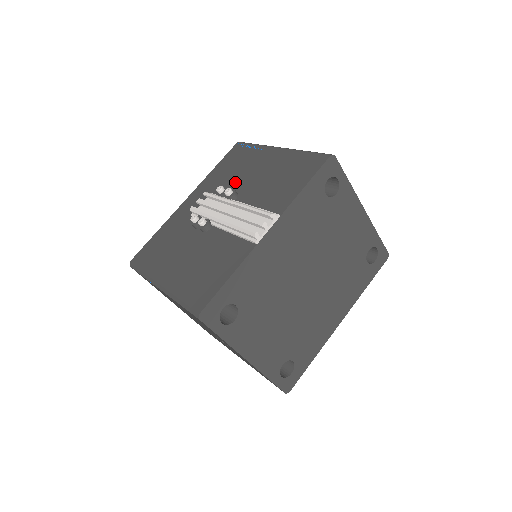
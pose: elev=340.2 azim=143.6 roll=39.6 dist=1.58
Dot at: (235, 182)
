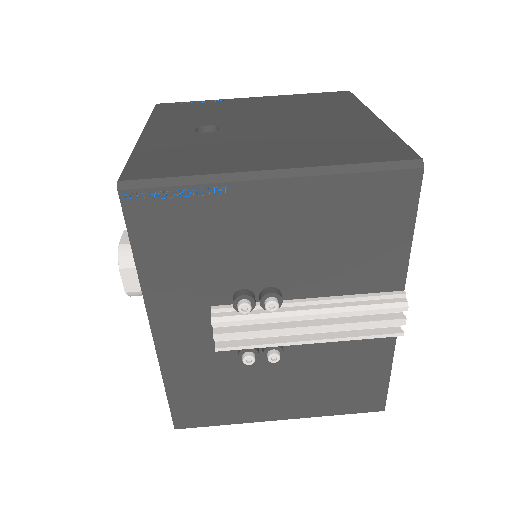
Dot at: (241, 273)
